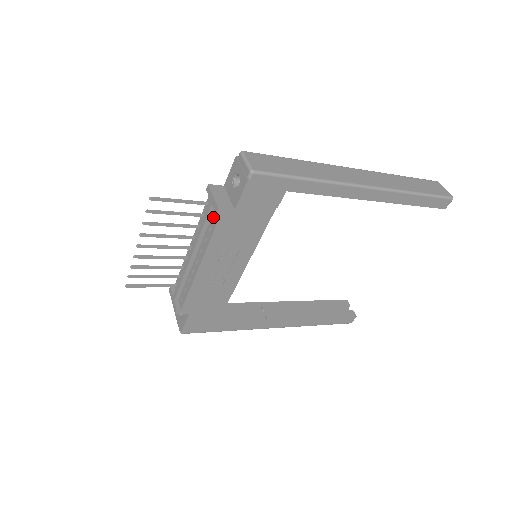
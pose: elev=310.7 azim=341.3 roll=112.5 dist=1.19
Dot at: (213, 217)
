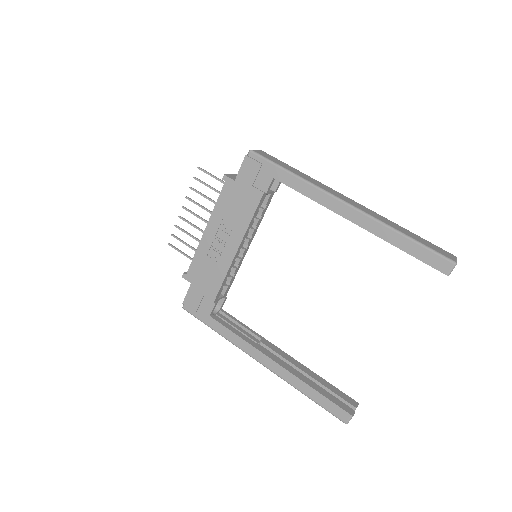
Dot at: occluded
